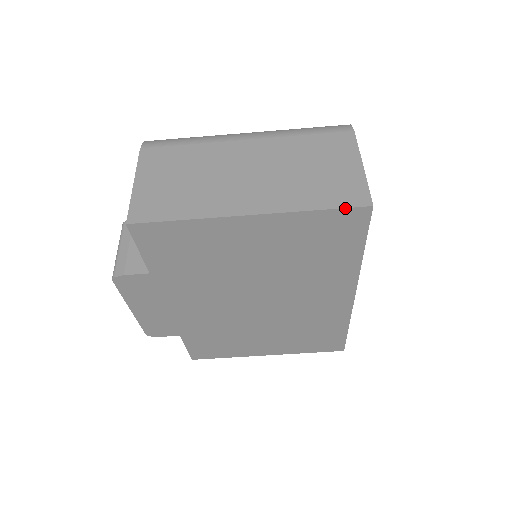
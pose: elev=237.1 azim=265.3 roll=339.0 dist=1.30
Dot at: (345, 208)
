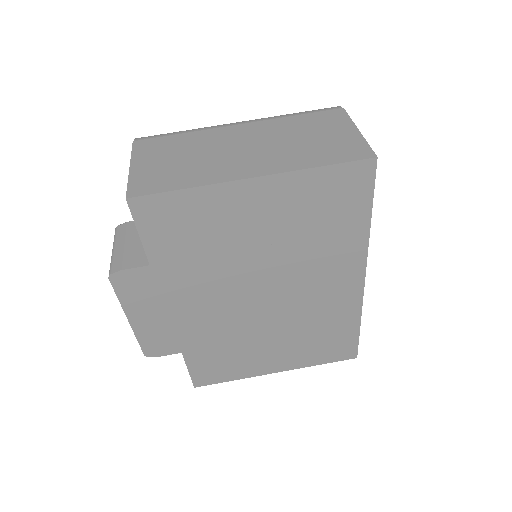
Dot at: (350, 162)
